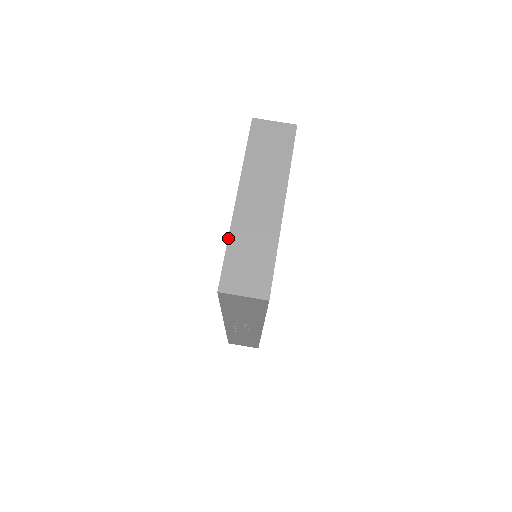
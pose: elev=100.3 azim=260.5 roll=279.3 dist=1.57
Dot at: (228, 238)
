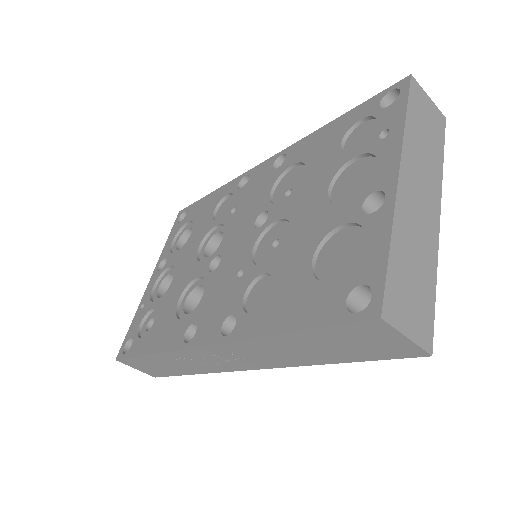
Dot at: (392, 231)
